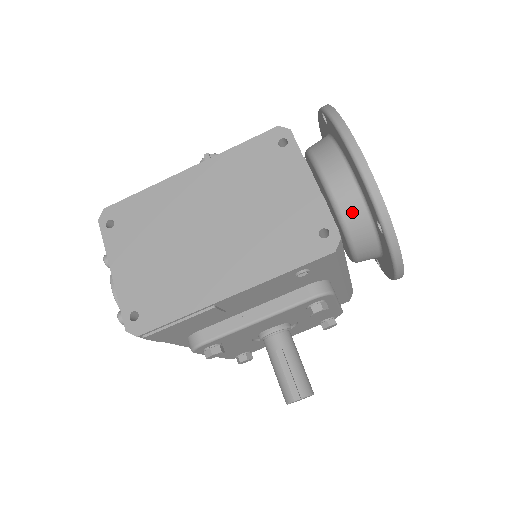
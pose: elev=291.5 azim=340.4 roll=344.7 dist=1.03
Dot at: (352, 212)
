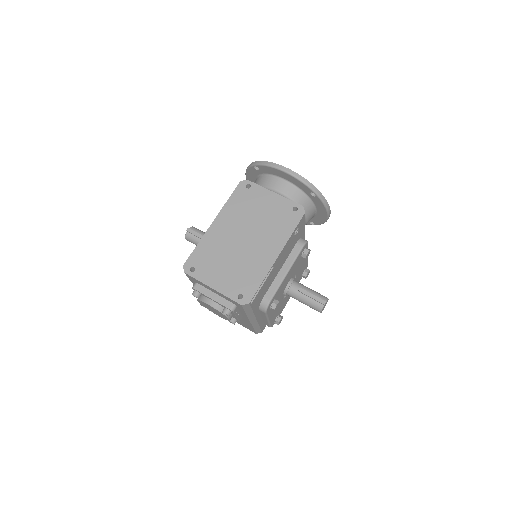
Dot at: (297, 197)
